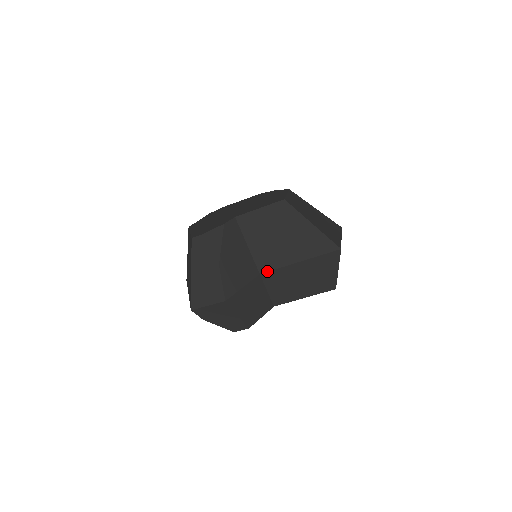
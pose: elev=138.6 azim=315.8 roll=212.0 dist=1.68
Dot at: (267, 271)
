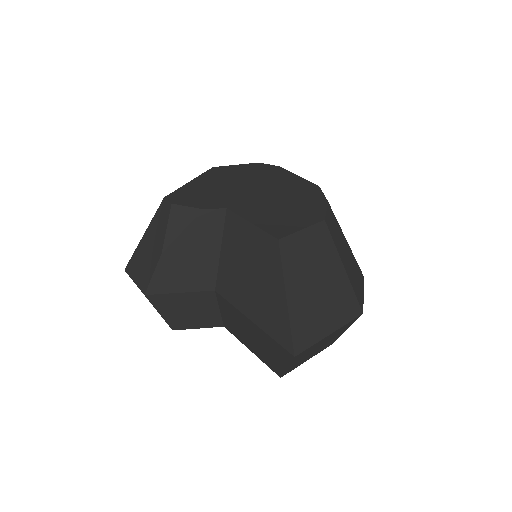
Dot at: (222, 295)
